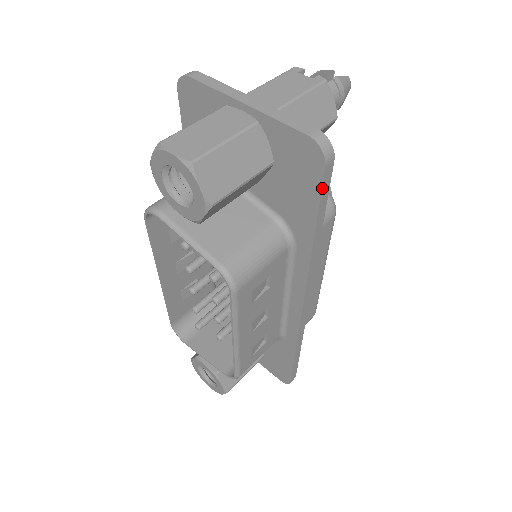
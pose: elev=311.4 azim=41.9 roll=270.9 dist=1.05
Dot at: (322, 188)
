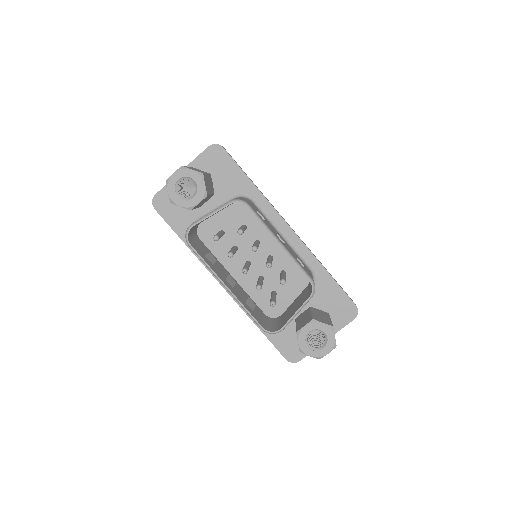
Dot at: (231, 157)
